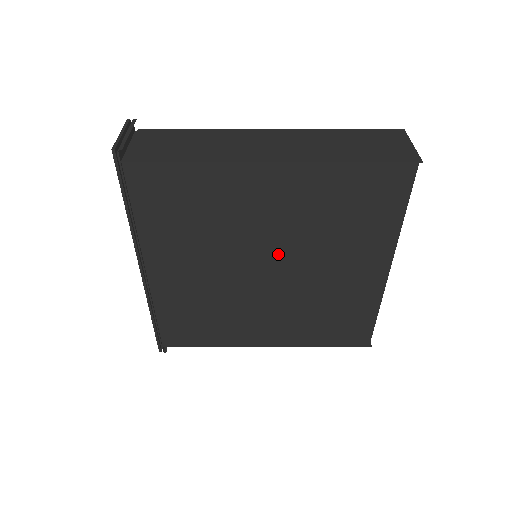
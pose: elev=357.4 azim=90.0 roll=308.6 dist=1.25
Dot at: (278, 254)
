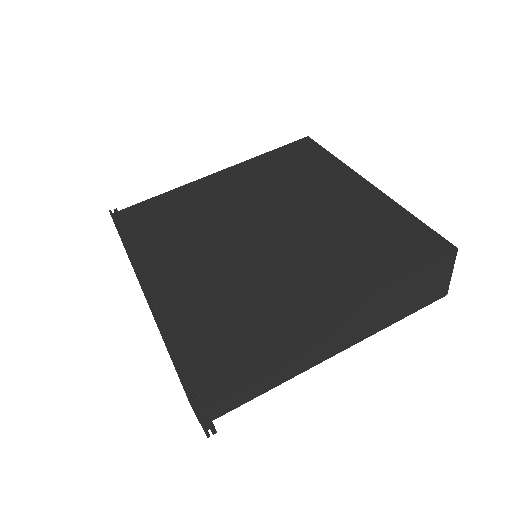
Dot at: occluded
